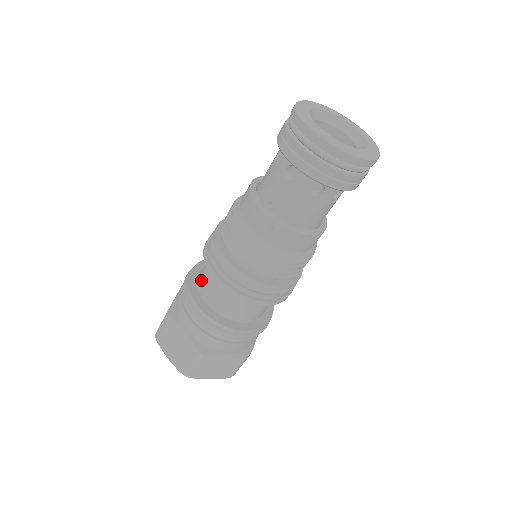
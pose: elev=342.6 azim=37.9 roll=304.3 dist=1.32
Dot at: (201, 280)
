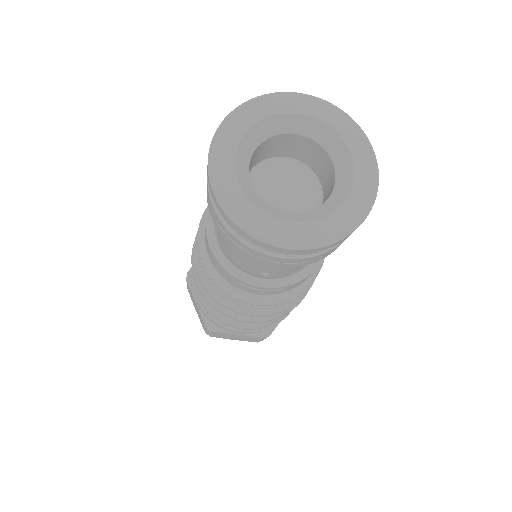
Dot at: occluded
